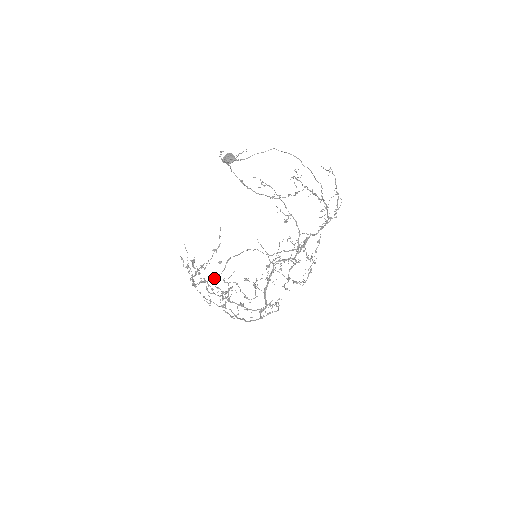
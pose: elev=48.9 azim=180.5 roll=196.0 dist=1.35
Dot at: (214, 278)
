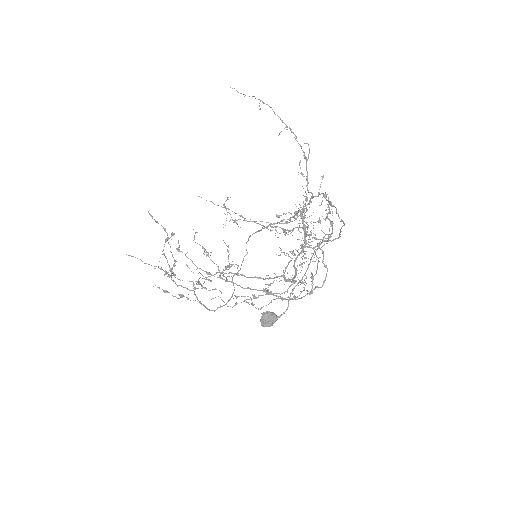
Dot at: (230, 298)
